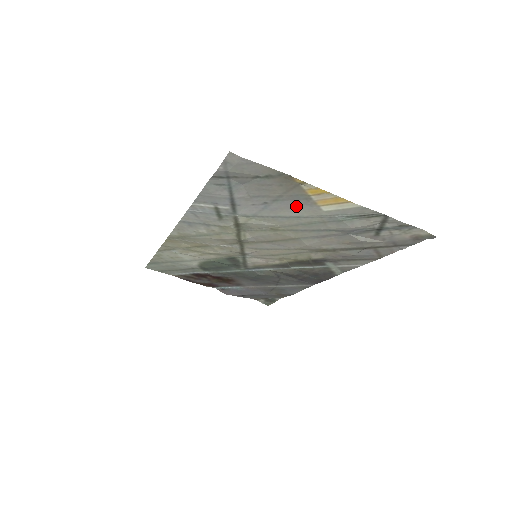
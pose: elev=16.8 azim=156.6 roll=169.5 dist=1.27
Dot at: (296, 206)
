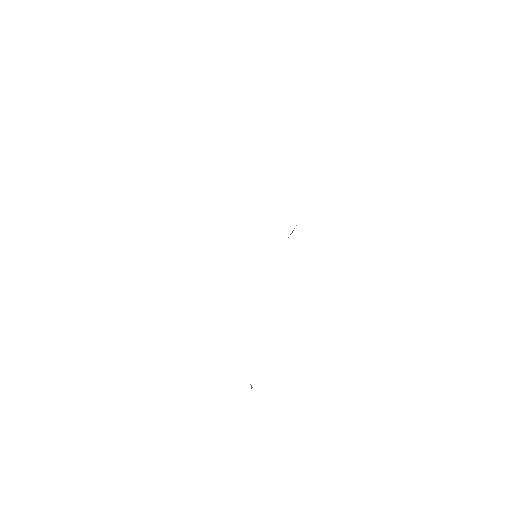
Dot at: occluded
